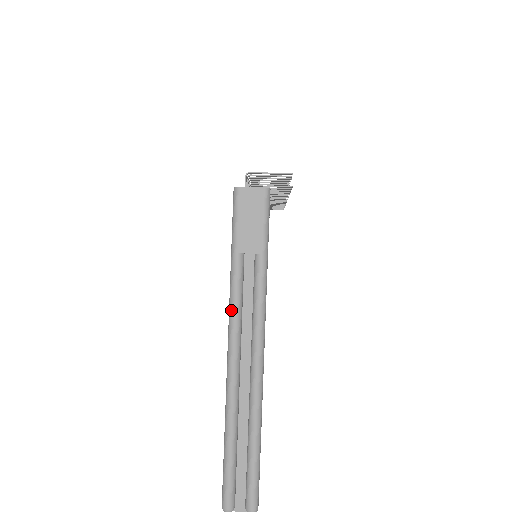
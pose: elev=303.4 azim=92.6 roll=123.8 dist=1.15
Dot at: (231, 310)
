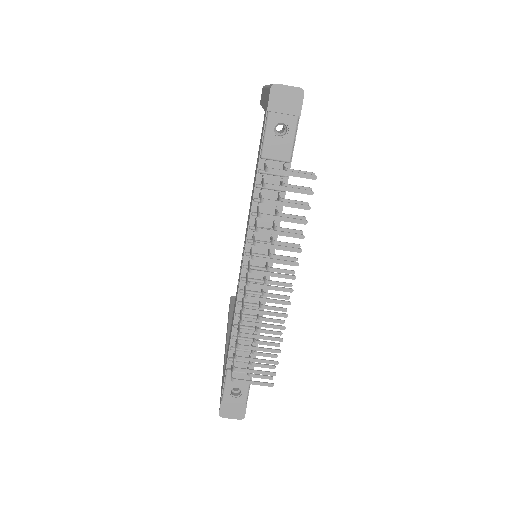
Dot at: occluded
